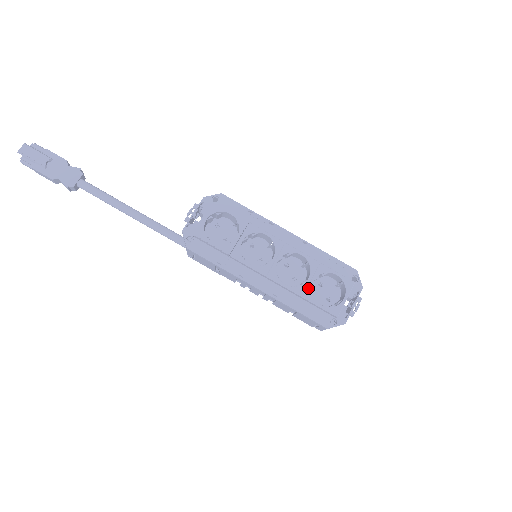
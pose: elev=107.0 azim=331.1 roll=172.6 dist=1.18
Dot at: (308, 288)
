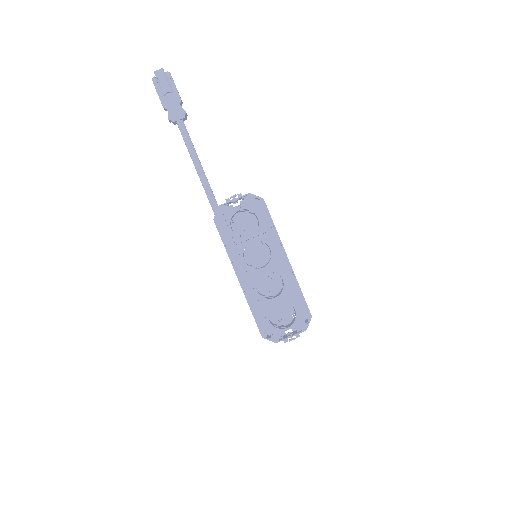
Dot at: (269, 304)
